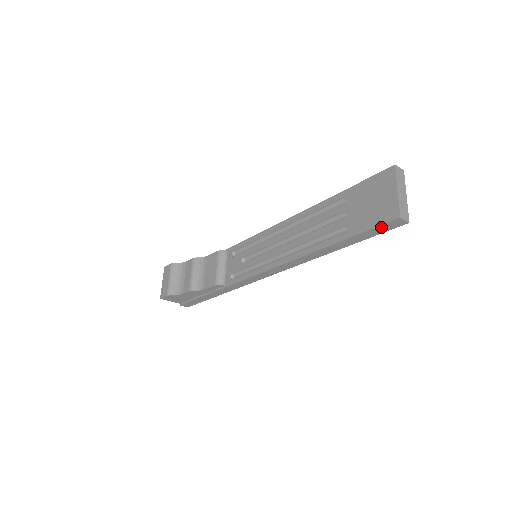
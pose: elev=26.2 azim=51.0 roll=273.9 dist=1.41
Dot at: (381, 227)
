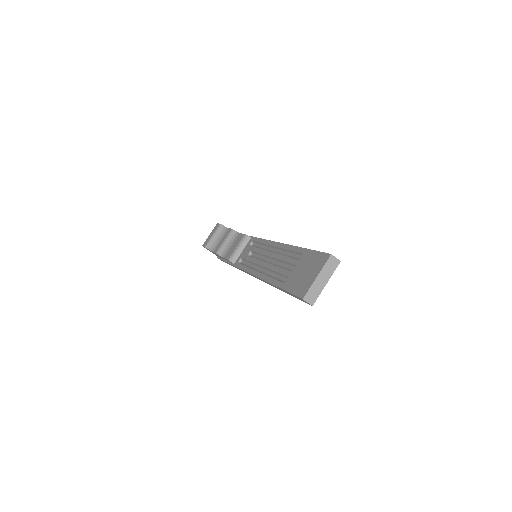
Dot at: (296, 296)
